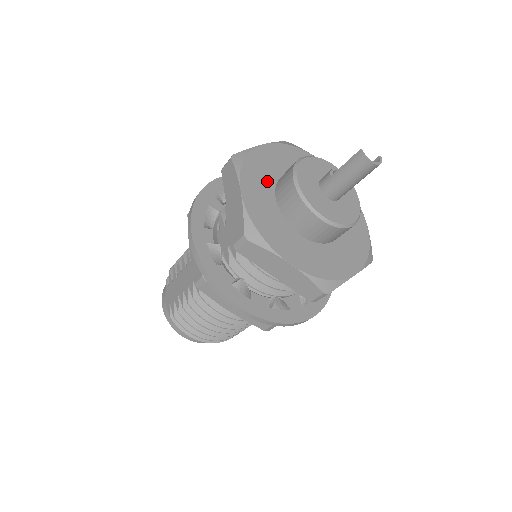
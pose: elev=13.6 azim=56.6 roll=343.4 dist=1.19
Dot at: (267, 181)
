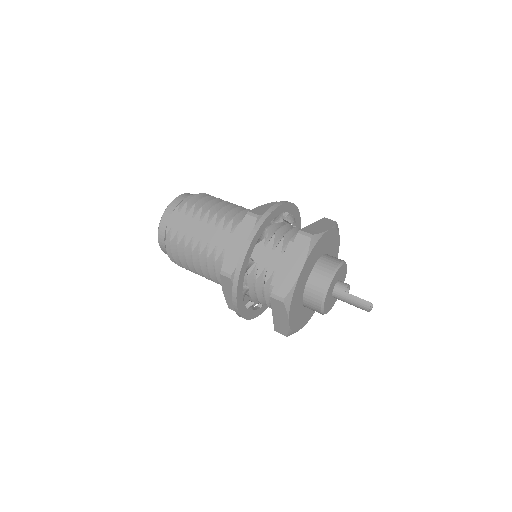
Dot at: (314, 261)
